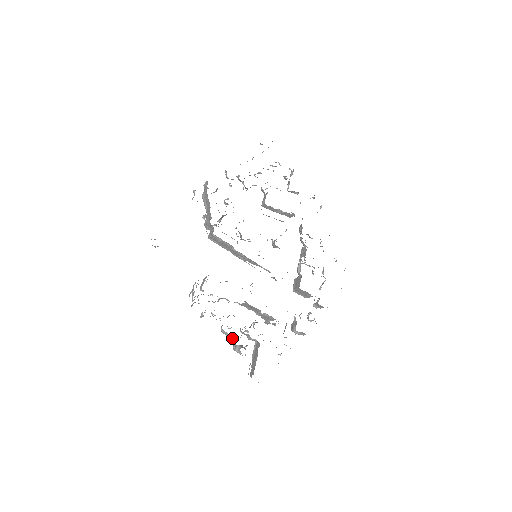
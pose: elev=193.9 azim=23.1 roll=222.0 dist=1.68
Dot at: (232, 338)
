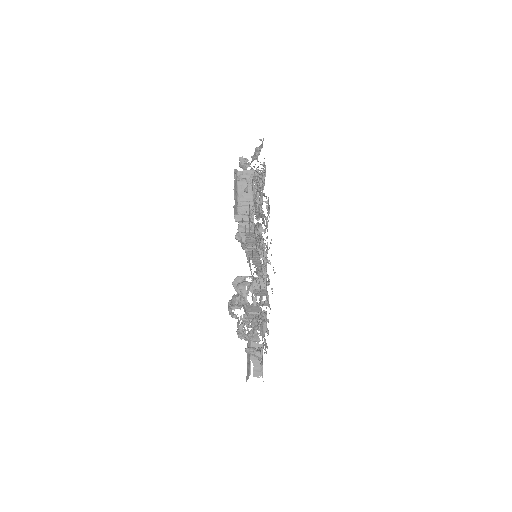
Dot at: (259, 341)
